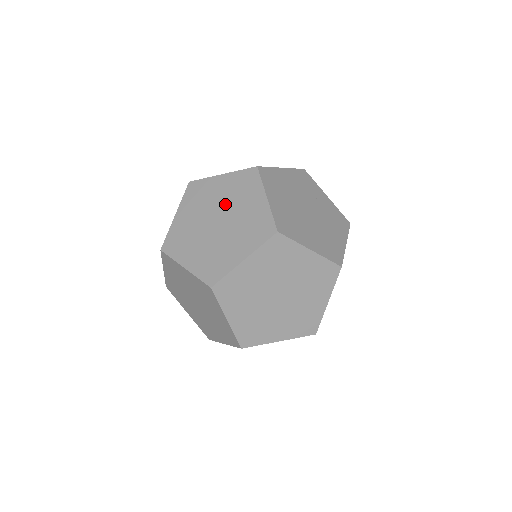
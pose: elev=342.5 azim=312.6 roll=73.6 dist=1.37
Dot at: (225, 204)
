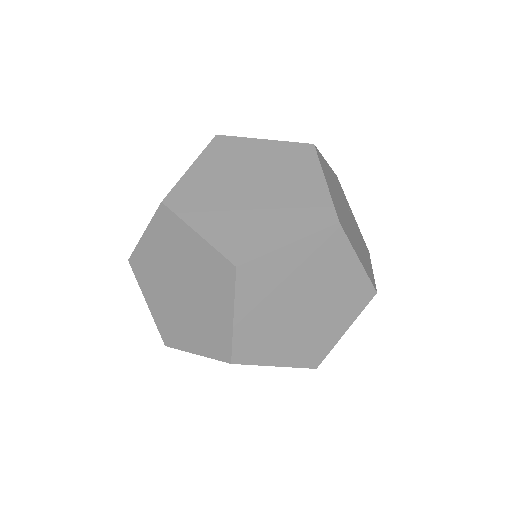
Dot at: (267, 173)
